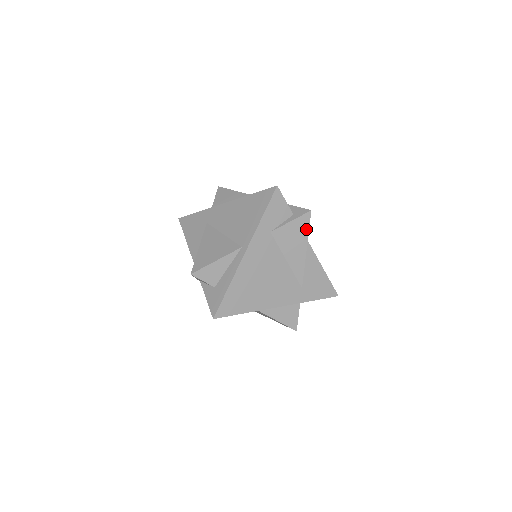
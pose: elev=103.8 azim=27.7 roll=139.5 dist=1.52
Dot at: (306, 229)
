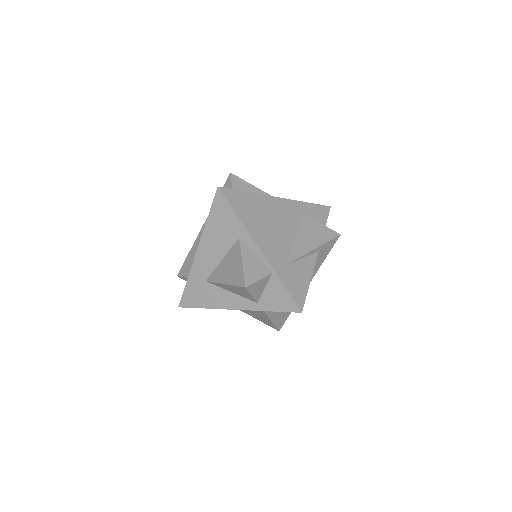
Dot at: (327, 239)
